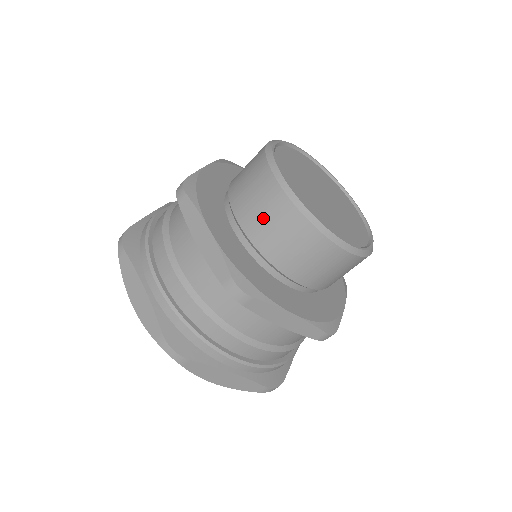
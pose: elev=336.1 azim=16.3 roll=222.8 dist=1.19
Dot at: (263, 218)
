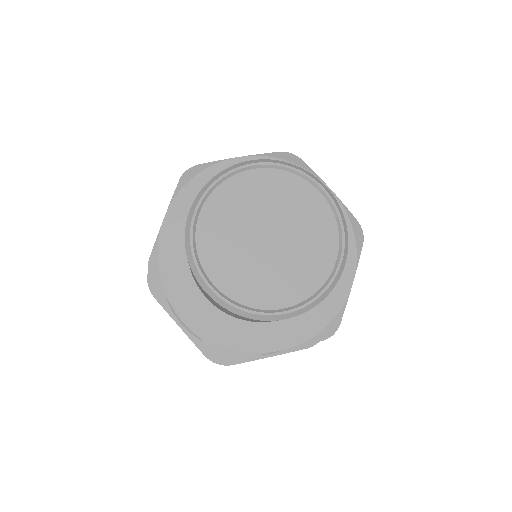
Dot at: (213, 303)
